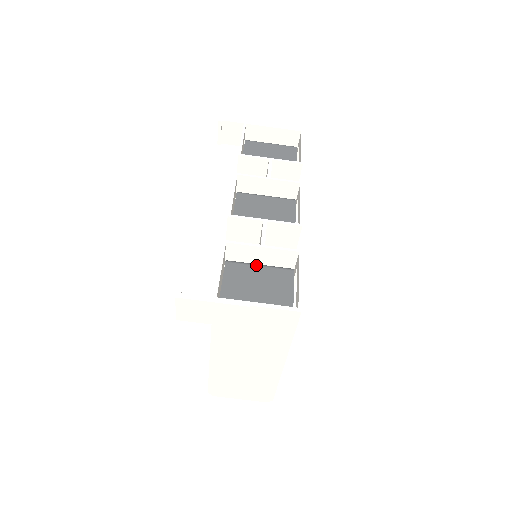
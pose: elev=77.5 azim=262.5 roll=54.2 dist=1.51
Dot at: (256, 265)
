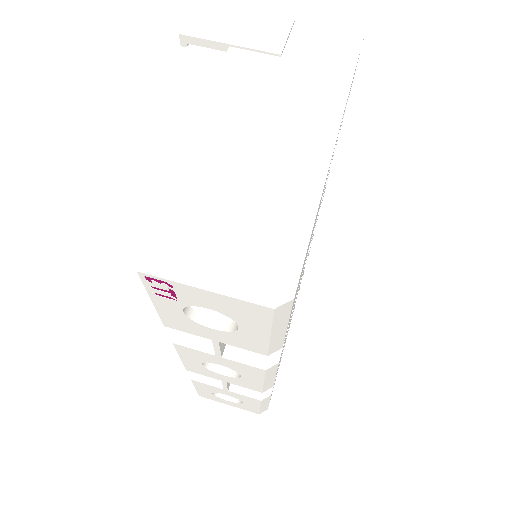
Dot at: occluded
